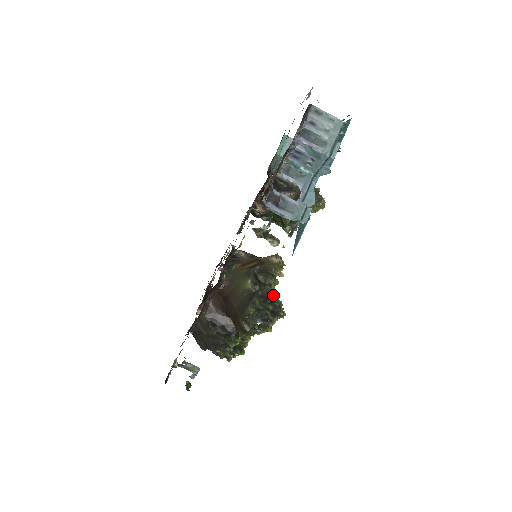
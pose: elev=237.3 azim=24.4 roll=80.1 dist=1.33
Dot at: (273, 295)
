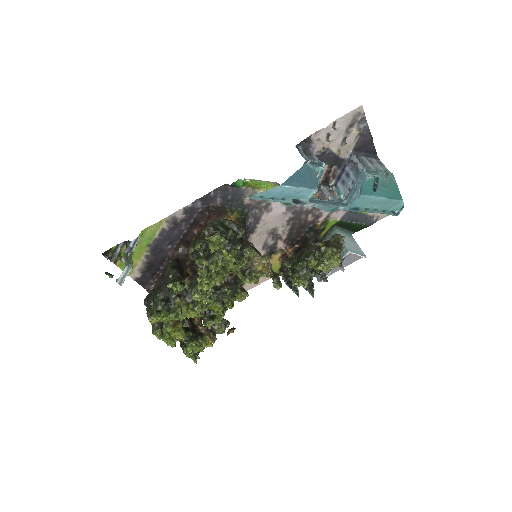
Dot at: (240, 256)
